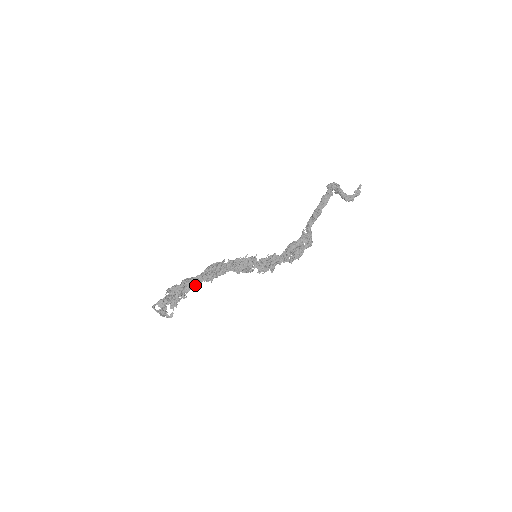
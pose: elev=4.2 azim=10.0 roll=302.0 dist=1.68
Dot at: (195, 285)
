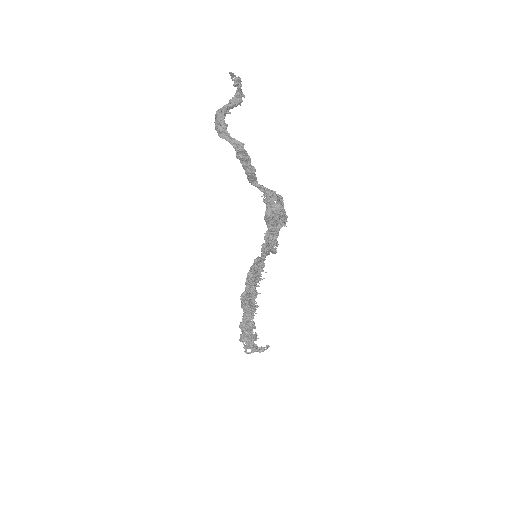
Dot at: (252, 321)
